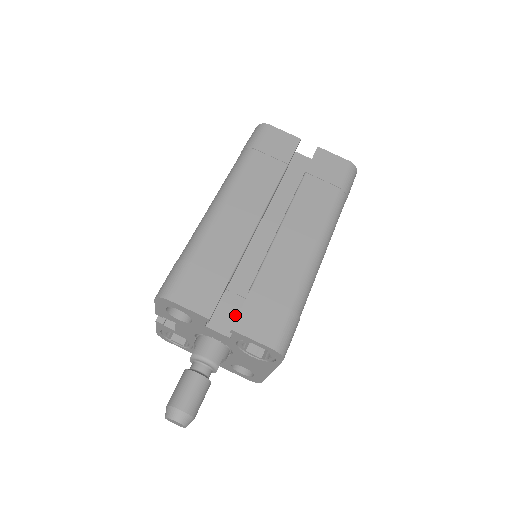
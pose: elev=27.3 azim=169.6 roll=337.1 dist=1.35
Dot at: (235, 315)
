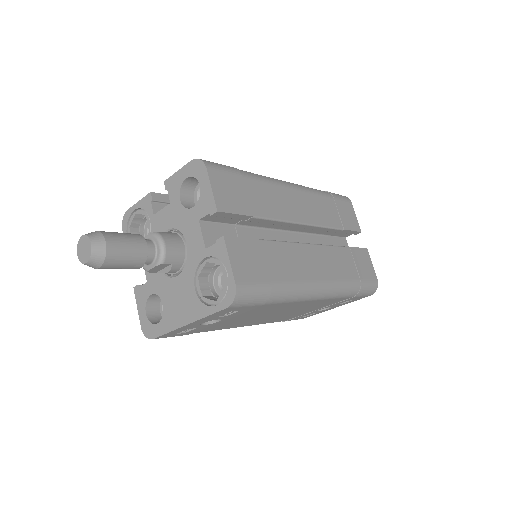
Dot at: occluded
